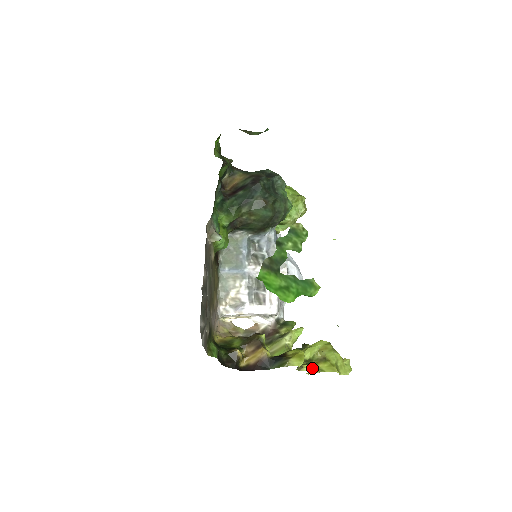
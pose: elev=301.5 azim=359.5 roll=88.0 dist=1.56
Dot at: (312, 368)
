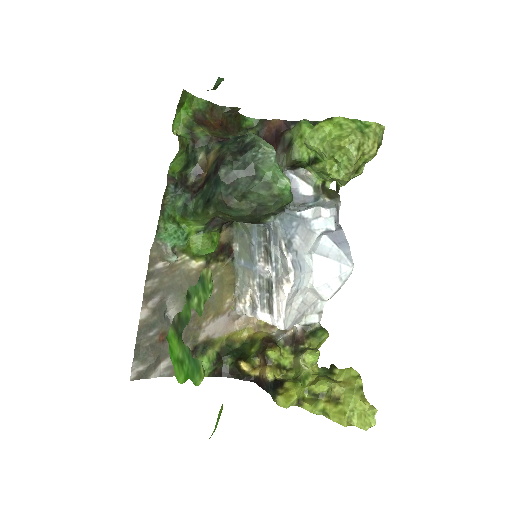
Dot at: (311, 410)
